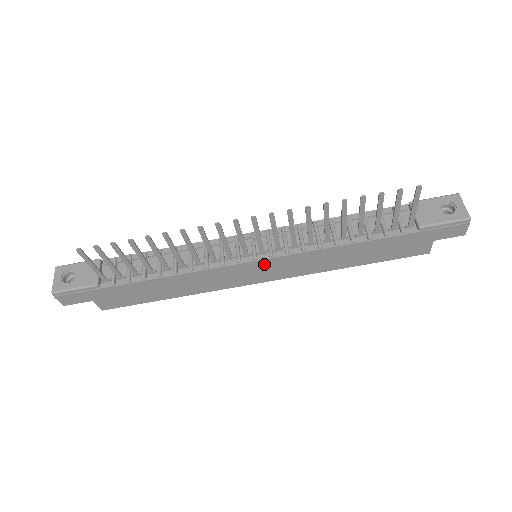
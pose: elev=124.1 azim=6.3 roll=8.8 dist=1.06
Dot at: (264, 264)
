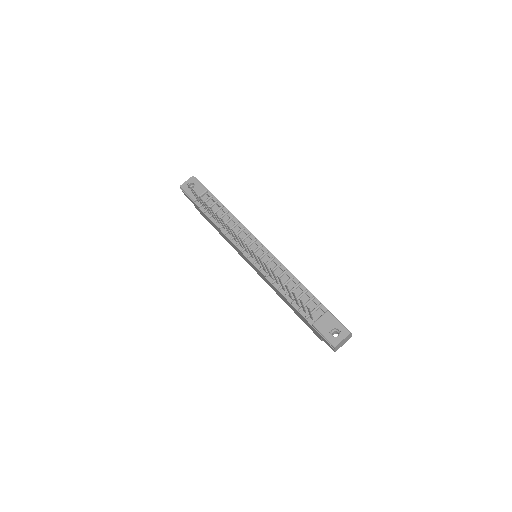
Dot at: (251, 263)
